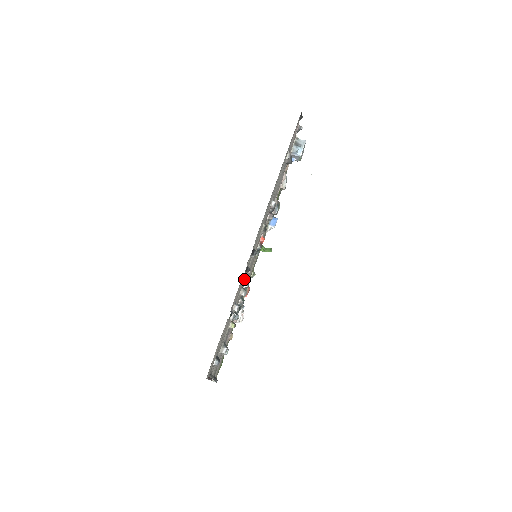
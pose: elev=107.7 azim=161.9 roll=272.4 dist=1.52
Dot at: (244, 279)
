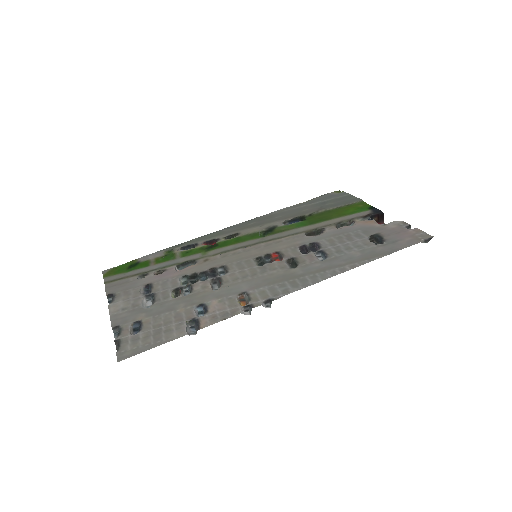
Dot at: (231, 284)
